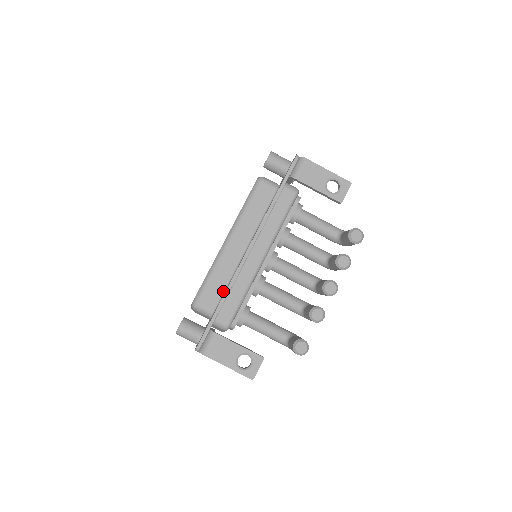
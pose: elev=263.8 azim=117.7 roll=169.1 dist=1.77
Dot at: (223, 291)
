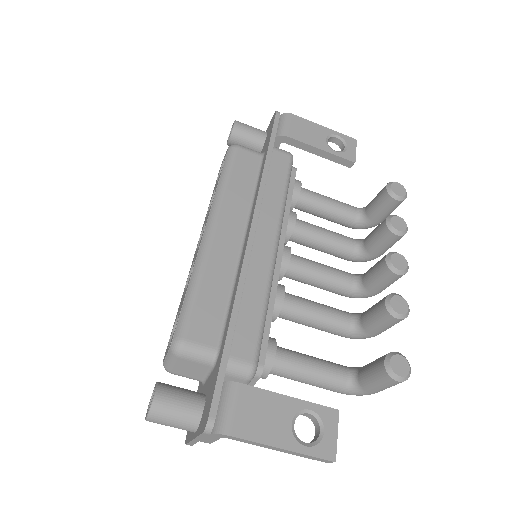
Dot at: (225, 309)
